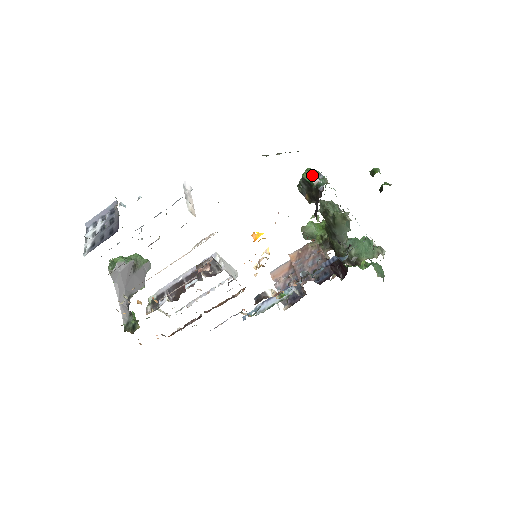
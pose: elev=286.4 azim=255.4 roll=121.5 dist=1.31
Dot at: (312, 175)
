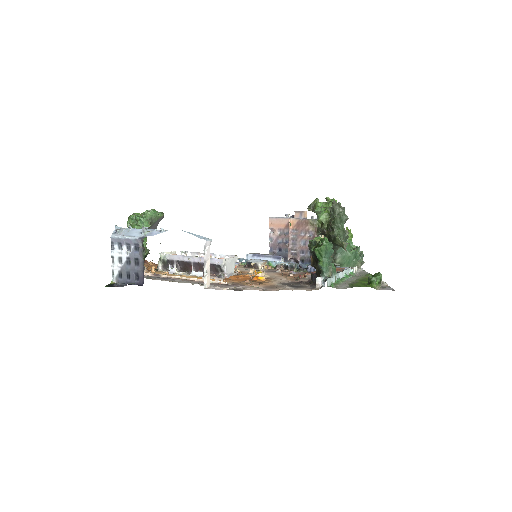
Dot at: (322, 255)
